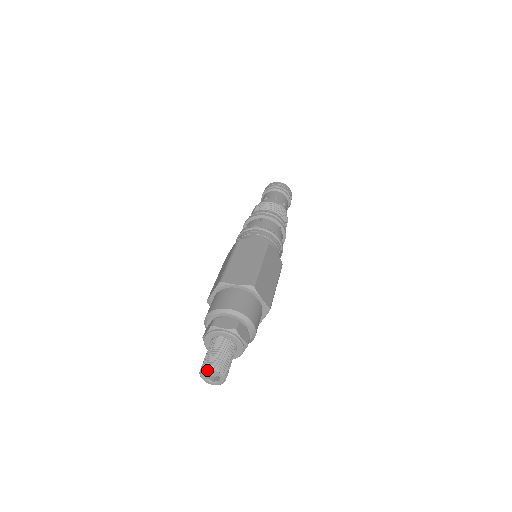
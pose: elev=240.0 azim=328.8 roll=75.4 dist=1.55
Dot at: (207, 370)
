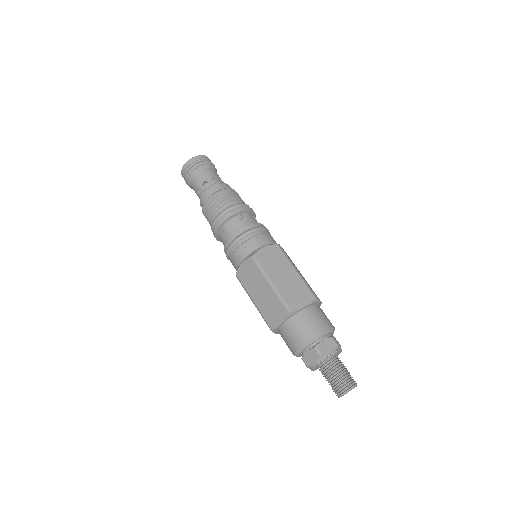
Dot at: (348, 391)
